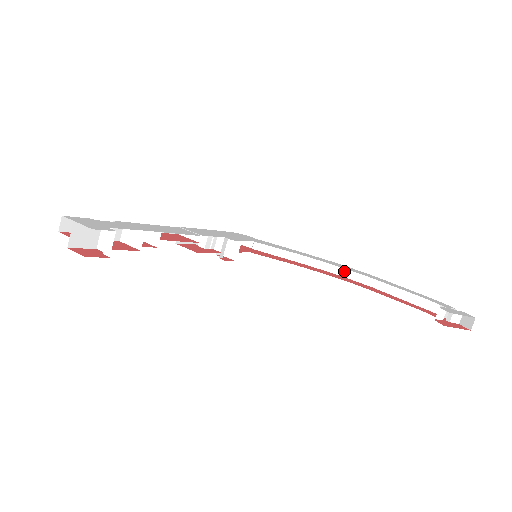
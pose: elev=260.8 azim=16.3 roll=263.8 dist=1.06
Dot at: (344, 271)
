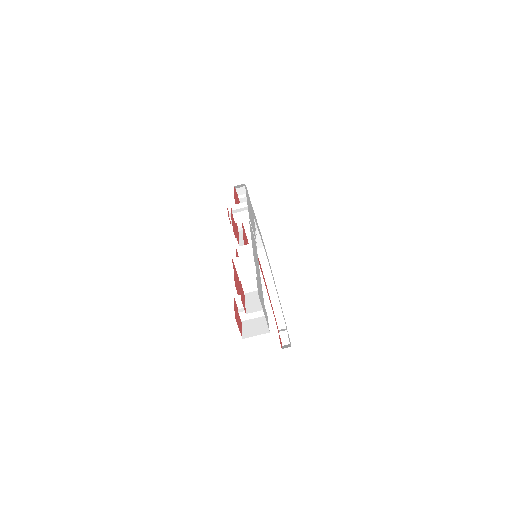
Dot at: (261, 250)
